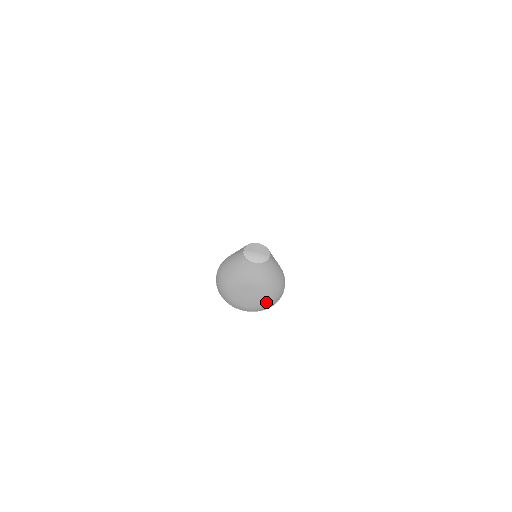
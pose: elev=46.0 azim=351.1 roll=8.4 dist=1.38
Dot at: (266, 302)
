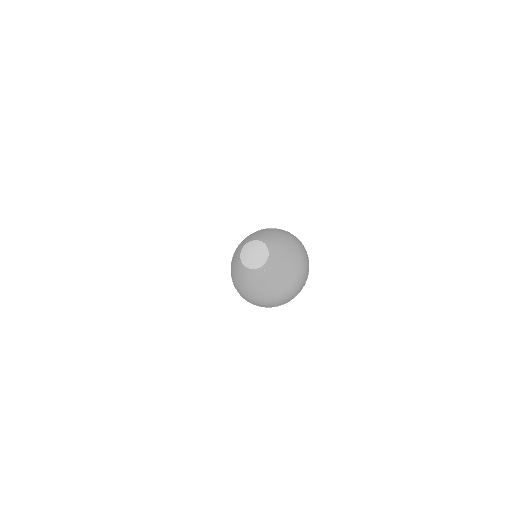
Dot at: (290, 292)
